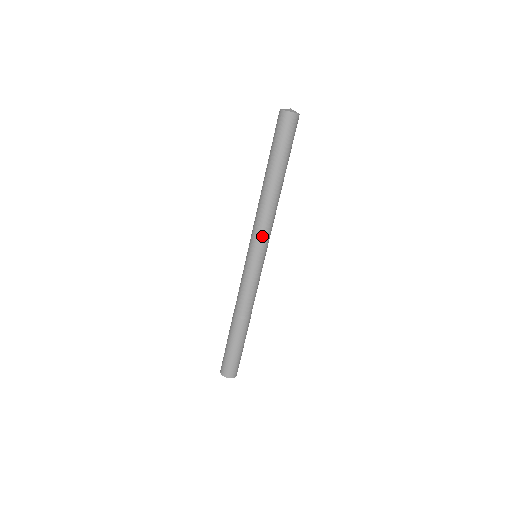
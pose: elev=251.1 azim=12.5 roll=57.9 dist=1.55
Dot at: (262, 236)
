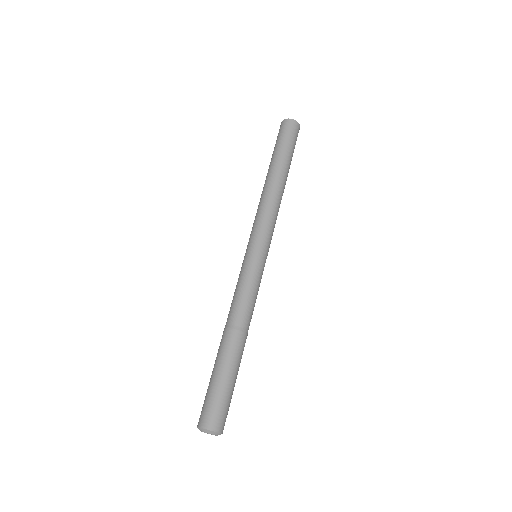
Dot at: (272, 231)
